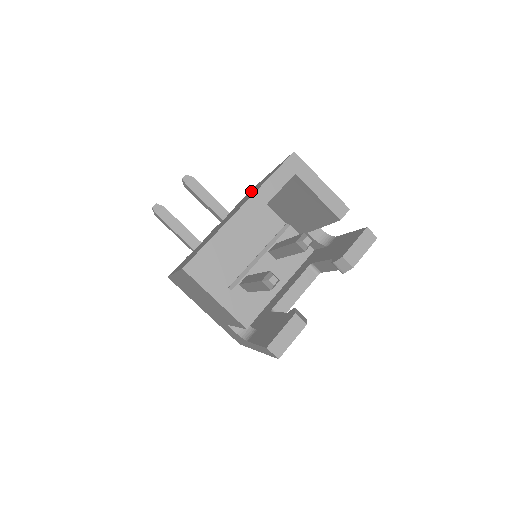
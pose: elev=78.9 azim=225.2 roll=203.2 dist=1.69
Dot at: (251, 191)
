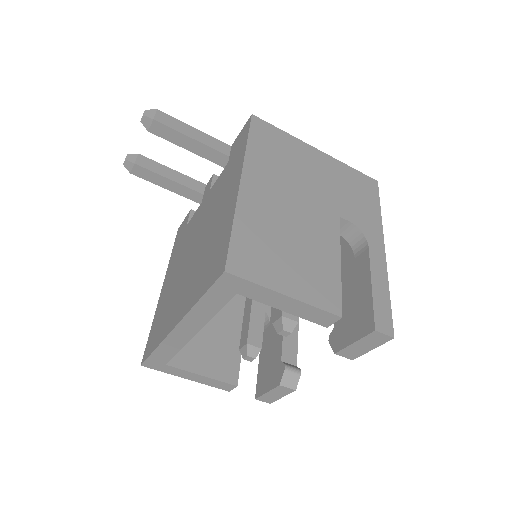
Dot at: (228, 178)
